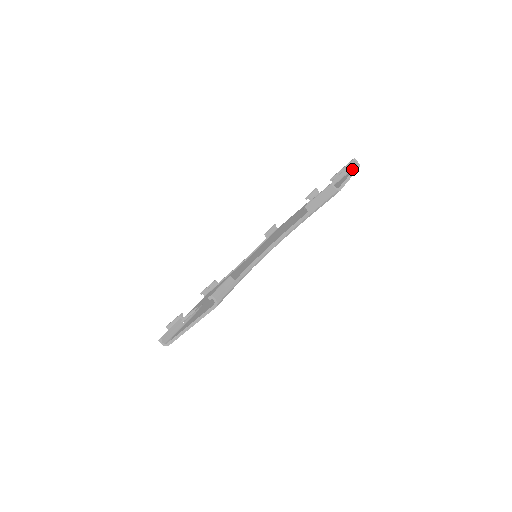
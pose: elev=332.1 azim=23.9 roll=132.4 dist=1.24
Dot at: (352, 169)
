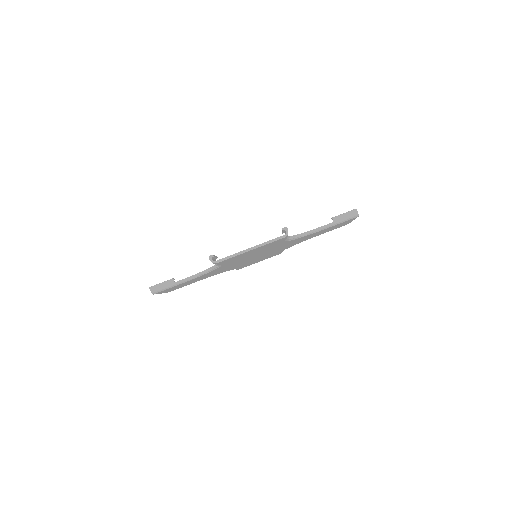
Dot at: occluded
